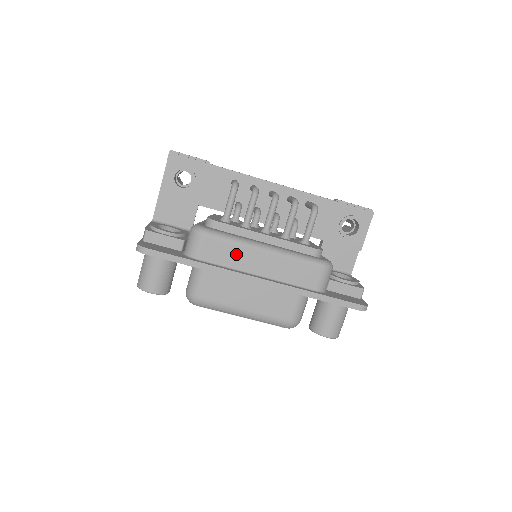
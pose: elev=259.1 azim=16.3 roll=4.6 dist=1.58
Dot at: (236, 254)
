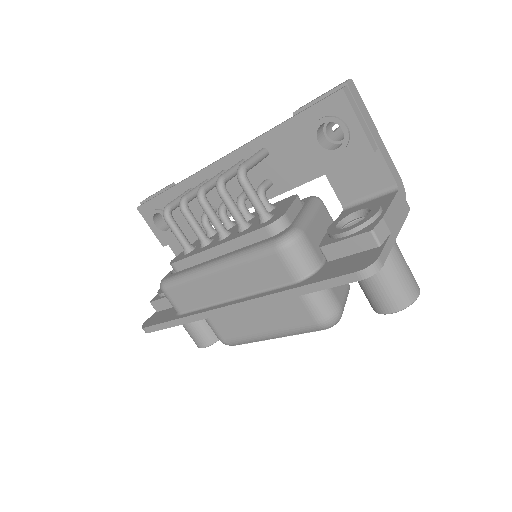
Dot at: (198, 291)
